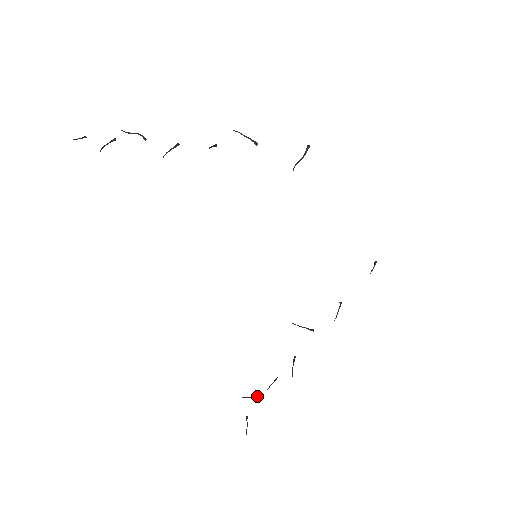
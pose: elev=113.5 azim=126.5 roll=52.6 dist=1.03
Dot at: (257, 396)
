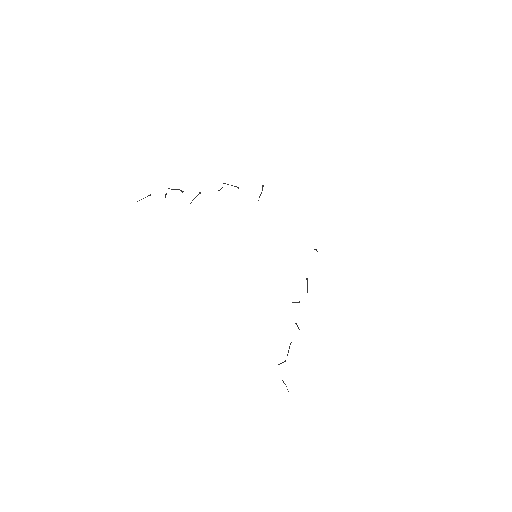
Dot at: (284, 361)
